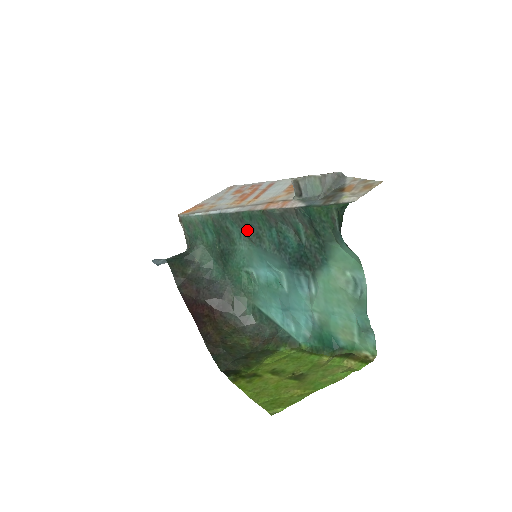
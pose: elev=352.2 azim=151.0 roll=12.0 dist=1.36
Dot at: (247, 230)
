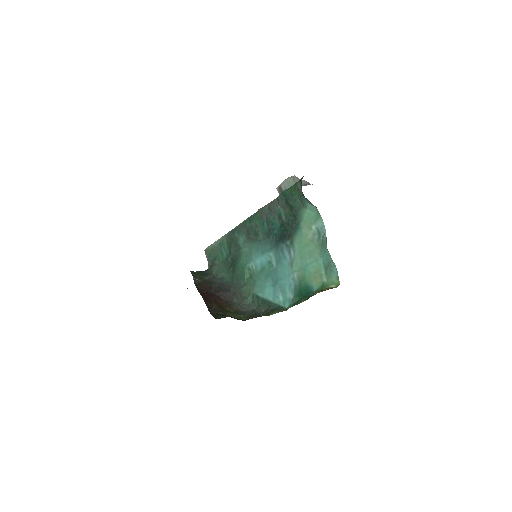
Dot at: (248, 232)
